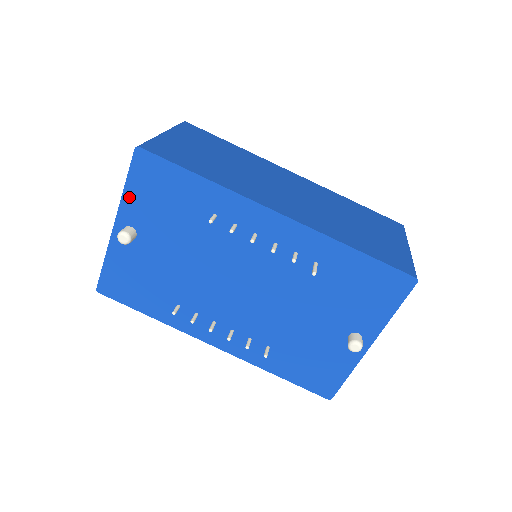
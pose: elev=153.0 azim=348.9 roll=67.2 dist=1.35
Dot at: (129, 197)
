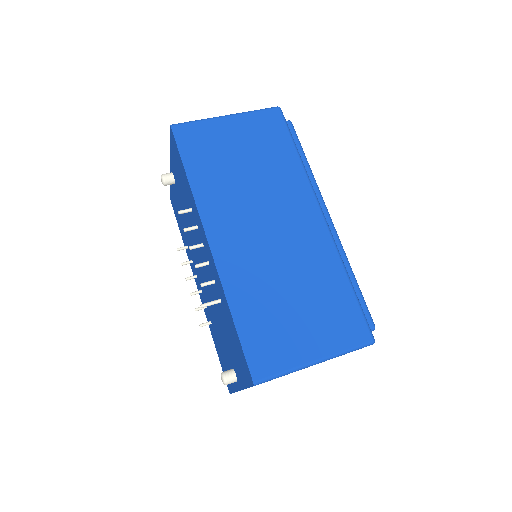
Dot at: (171, 155)
